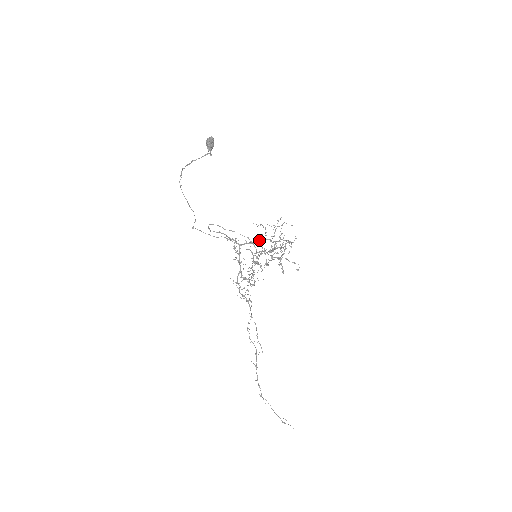
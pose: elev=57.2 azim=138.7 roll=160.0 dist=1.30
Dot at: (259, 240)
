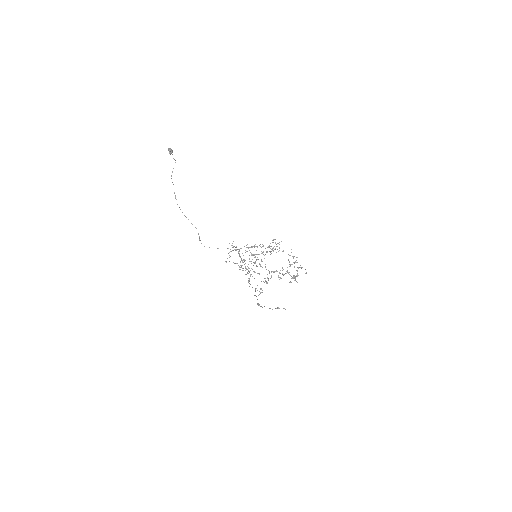
Dot at: (255, 246)
